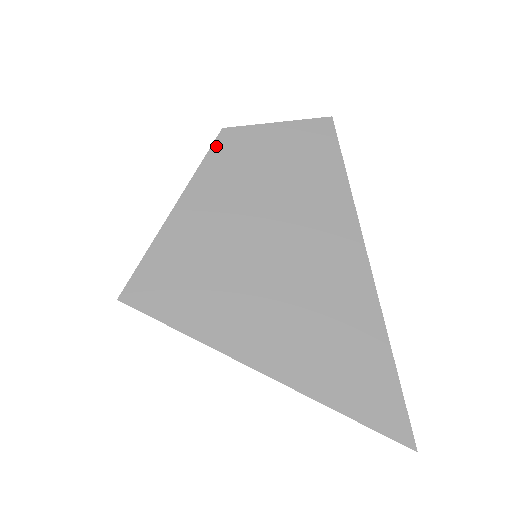
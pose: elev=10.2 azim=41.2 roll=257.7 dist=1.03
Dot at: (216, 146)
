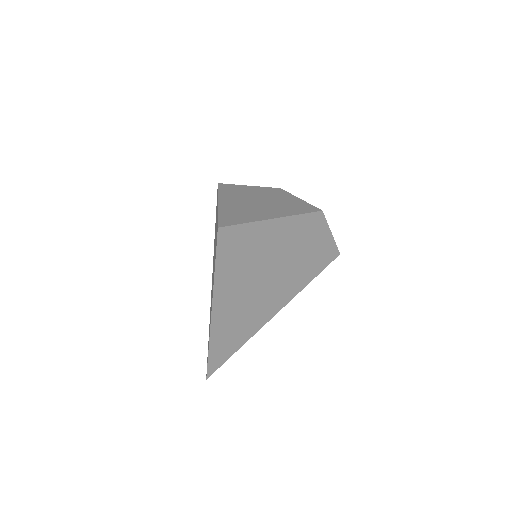
Dot at: (312, 215)
